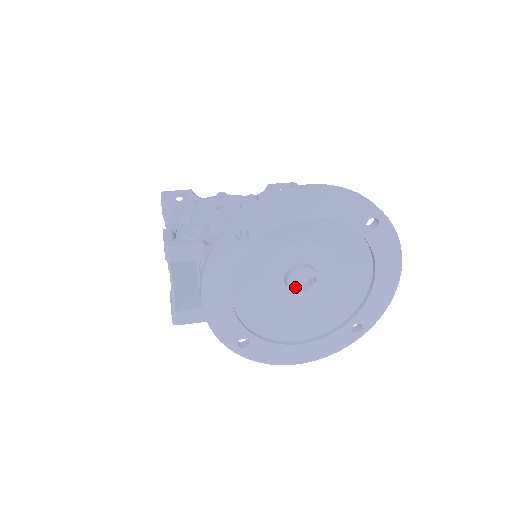
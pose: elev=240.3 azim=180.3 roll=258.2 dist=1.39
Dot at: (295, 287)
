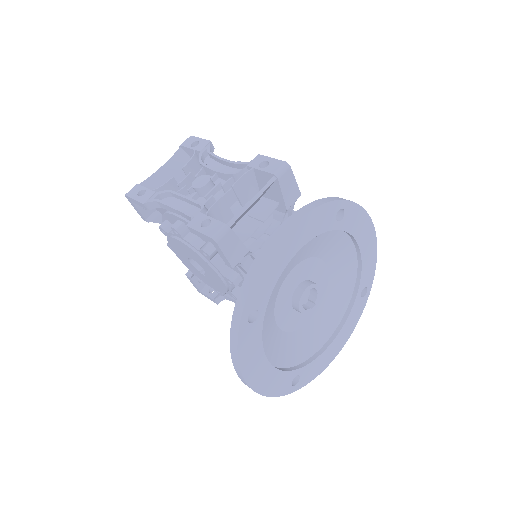
Dot at: occluded
